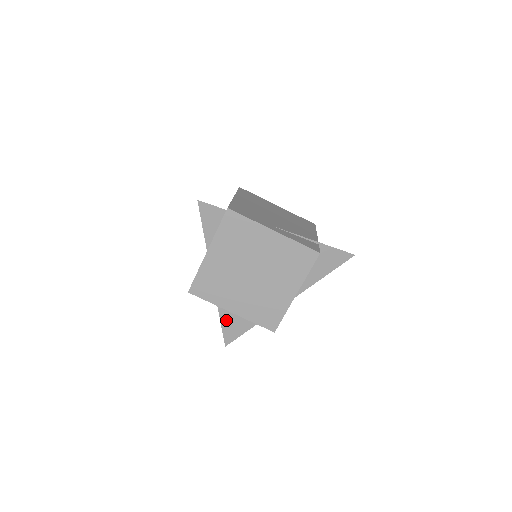
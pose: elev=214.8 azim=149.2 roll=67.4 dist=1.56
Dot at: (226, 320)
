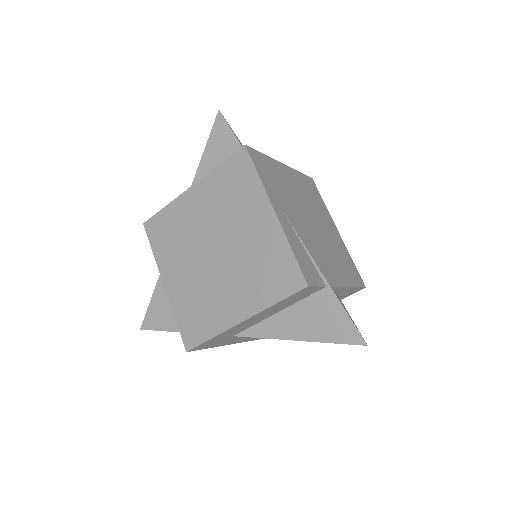
Dot at: (160, 296)
